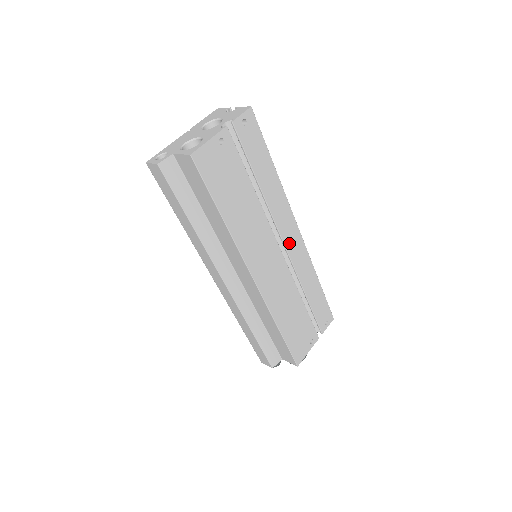
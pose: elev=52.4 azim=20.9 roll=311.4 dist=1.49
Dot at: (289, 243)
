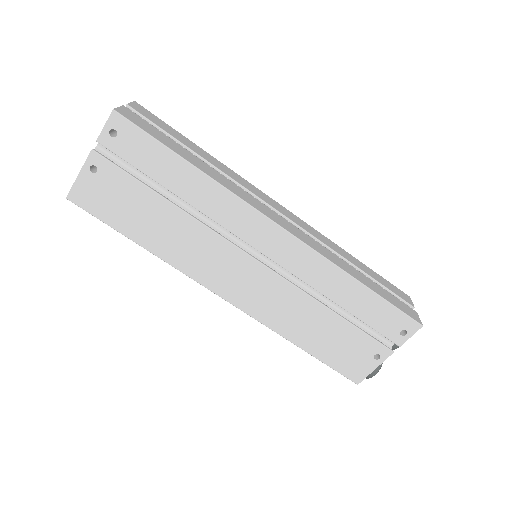
Dot at: (267, 247)
